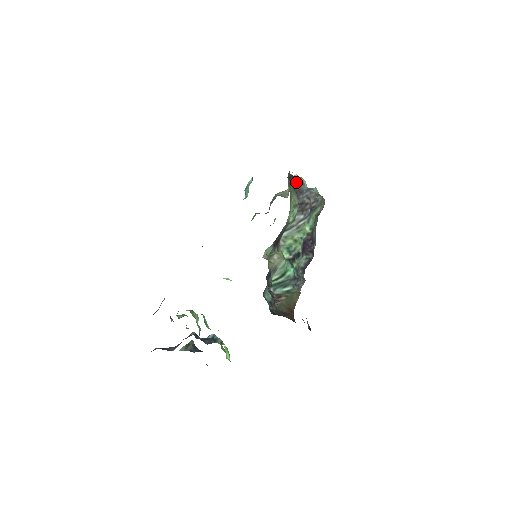
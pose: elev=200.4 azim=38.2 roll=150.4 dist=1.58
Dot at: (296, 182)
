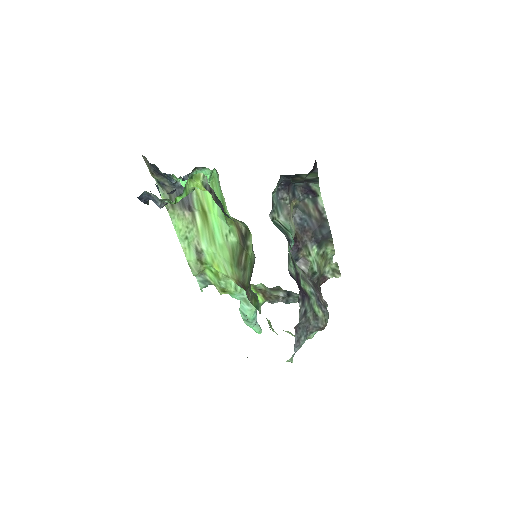
Dot at: (320, 289)
